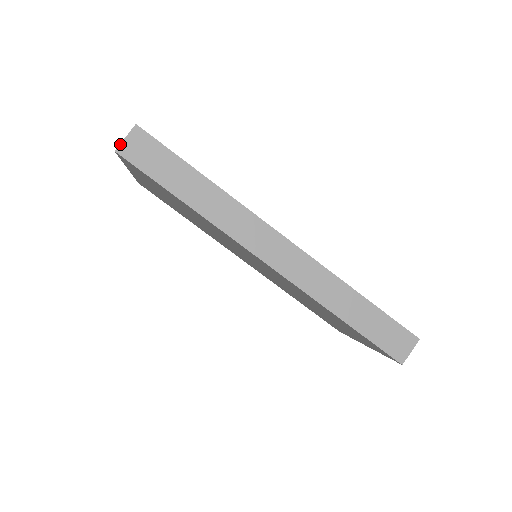
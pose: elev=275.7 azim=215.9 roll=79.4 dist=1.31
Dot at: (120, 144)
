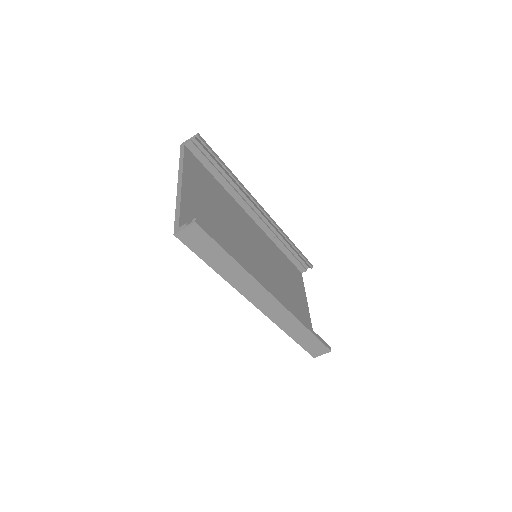
Dot at: (179, 232)
